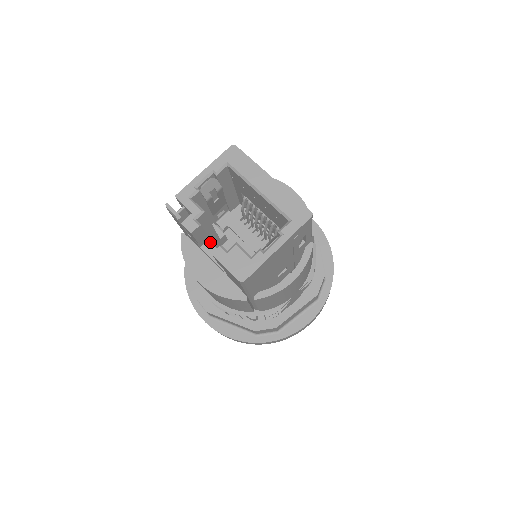
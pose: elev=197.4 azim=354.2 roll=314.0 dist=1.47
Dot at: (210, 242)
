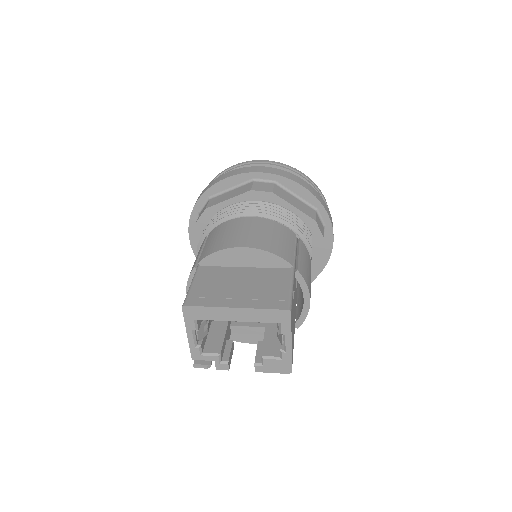
Dot at: (233, 326)
